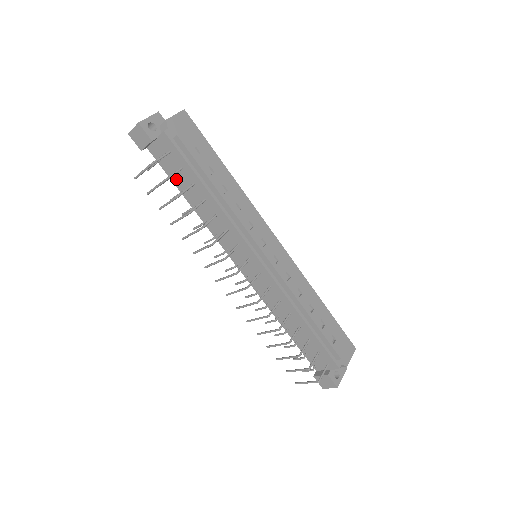
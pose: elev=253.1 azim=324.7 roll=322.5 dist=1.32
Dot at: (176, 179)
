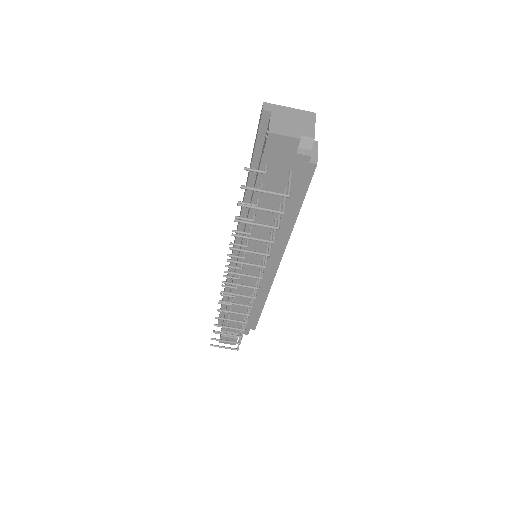
Dot at: (264, 189)
